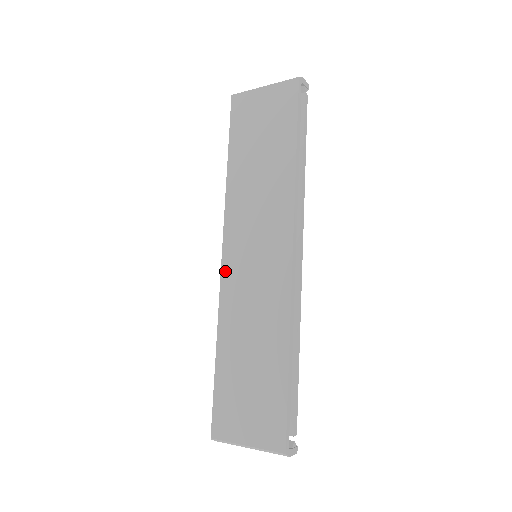
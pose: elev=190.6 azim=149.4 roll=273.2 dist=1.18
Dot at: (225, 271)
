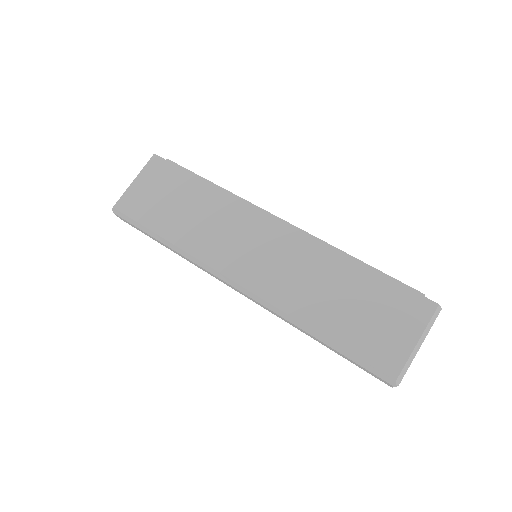
Dot at: (250, 285)
